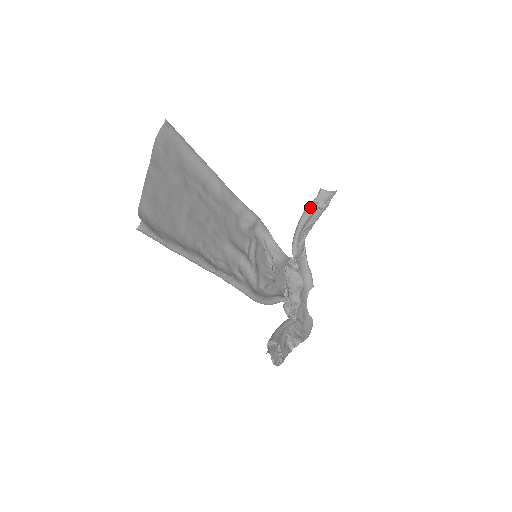
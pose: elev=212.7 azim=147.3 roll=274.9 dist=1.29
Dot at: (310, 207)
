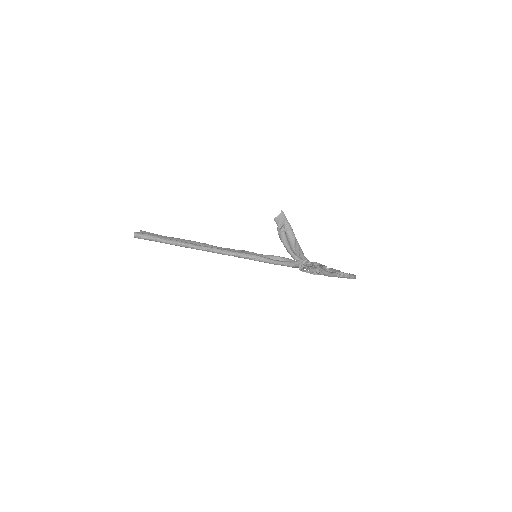
Dot at: (279, 232)
